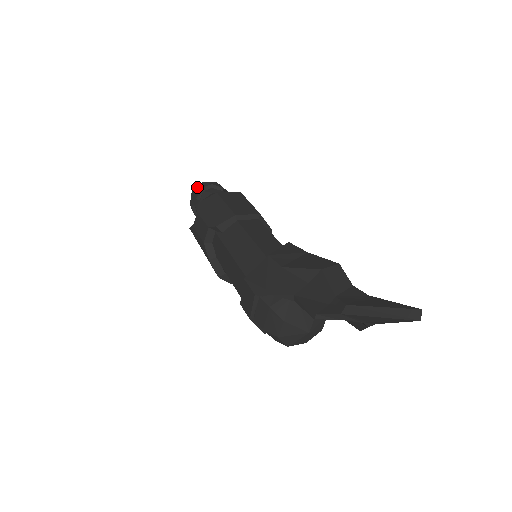
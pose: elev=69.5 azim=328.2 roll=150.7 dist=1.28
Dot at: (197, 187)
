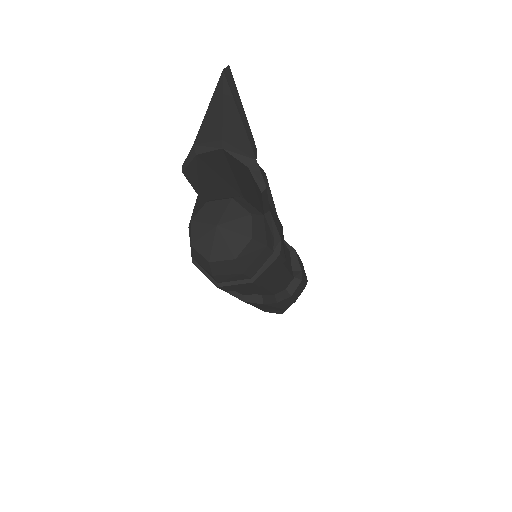
Dot at: occluded
